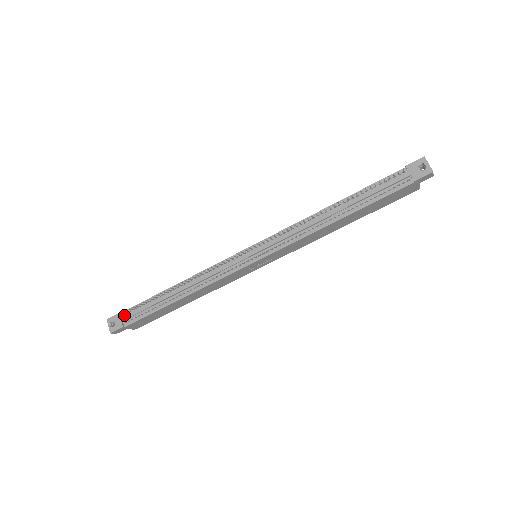
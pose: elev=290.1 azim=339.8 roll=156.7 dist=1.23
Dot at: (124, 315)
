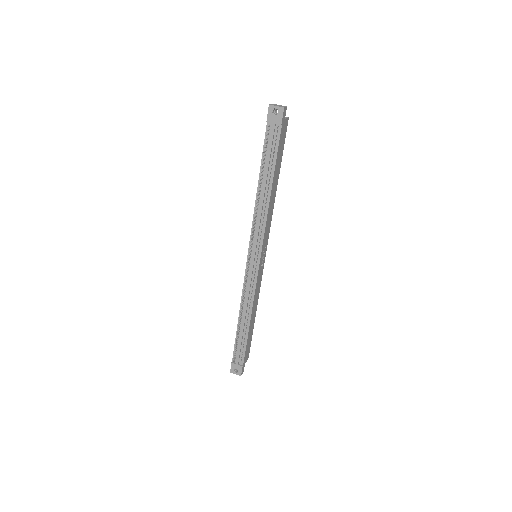
Dot at: (235, 361)
